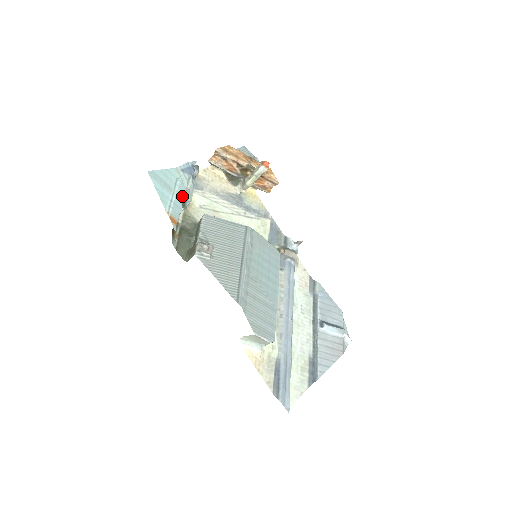
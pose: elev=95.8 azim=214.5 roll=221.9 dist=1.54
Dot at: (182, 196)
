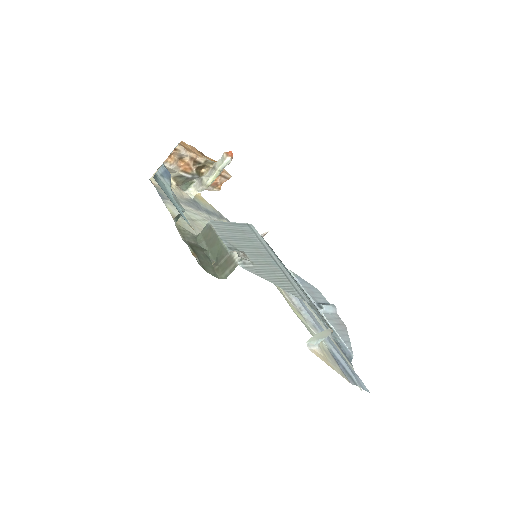
Dot at: occluded
